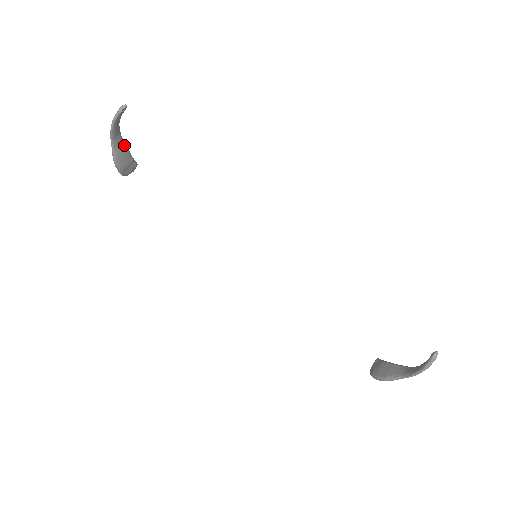
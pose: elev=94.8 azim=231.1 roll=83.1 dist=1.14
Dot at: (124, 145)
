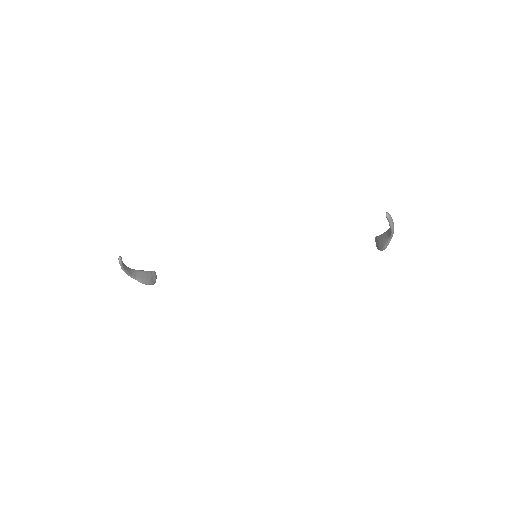
Dot at: (139, 271)
